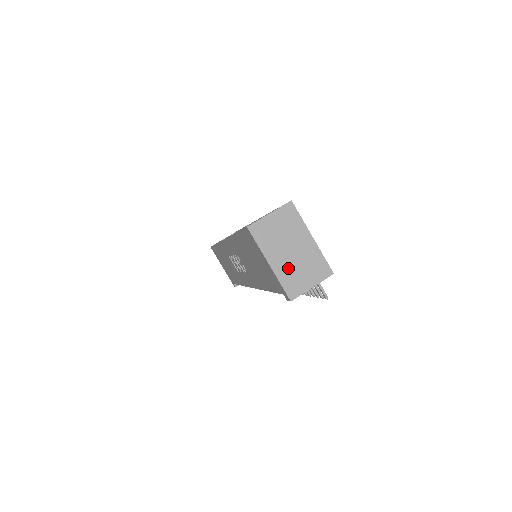
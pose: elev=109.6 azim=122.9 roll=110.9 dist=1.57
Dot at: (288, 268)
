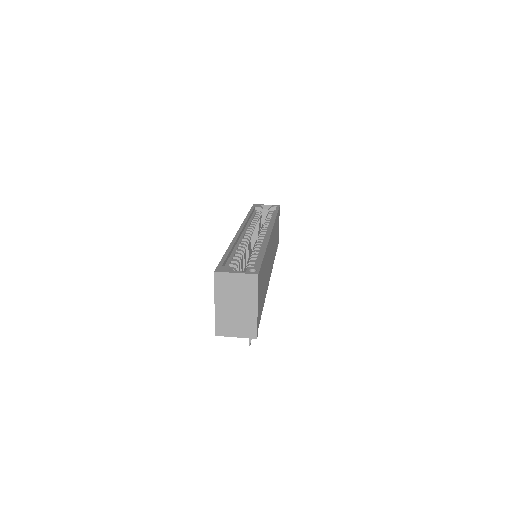
Dot at: (226, 315)
